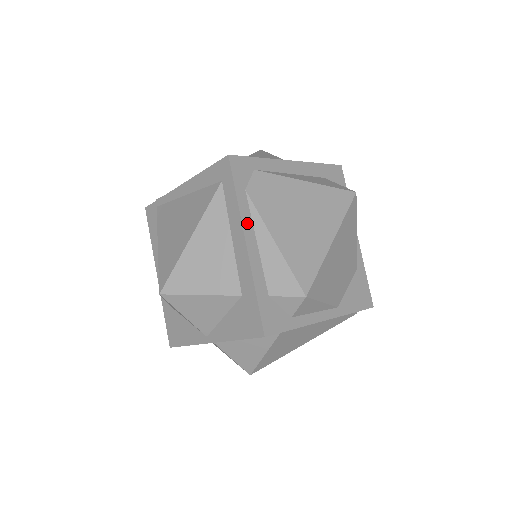
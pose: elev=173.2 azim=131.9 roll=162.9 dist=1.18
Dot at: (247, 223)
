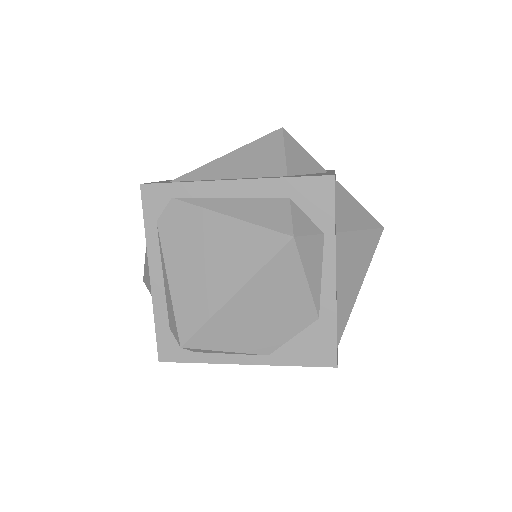
Dot at: (154, 256)
